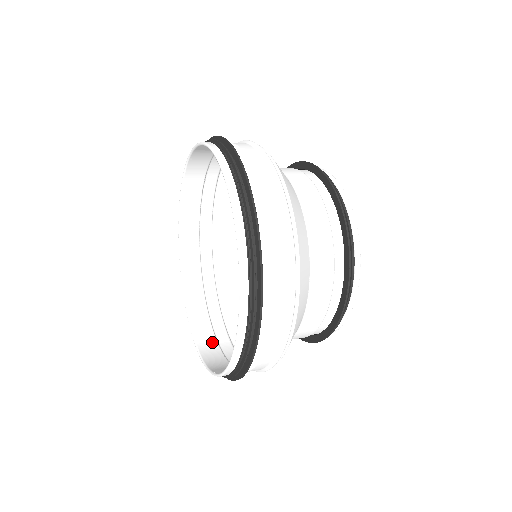
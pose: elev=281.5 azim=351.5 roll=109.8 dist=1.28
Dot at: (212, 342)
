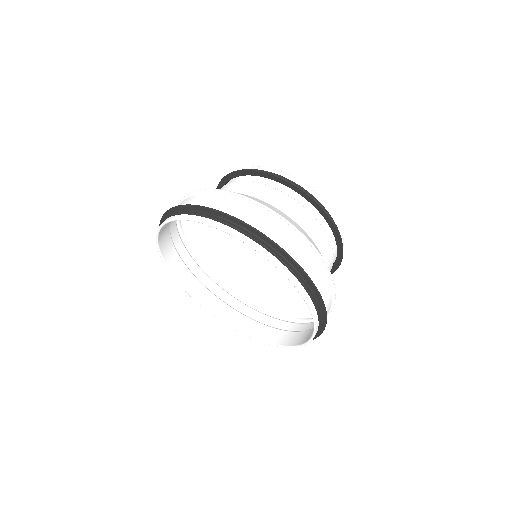
Dot at: (226, 308)
